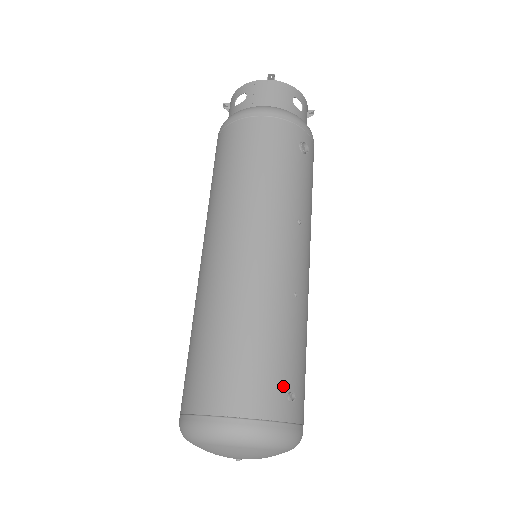
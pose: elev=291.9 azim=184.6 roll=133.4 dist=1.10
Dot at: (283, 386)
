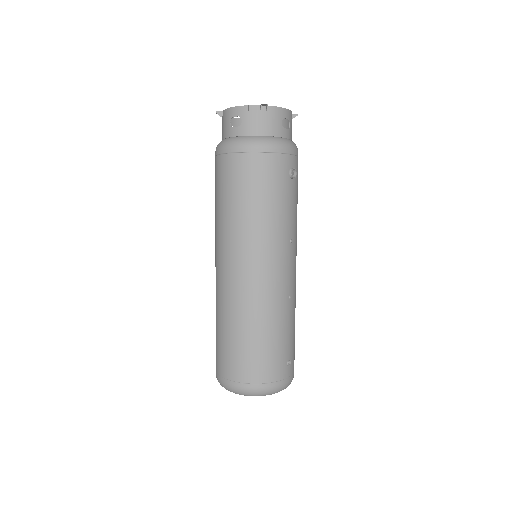
Dot at: (284, 359)
